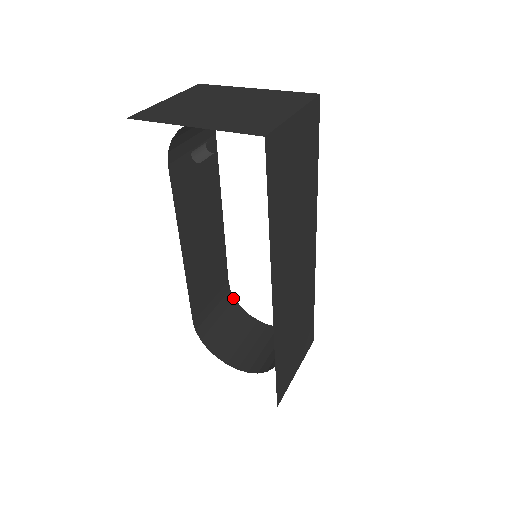
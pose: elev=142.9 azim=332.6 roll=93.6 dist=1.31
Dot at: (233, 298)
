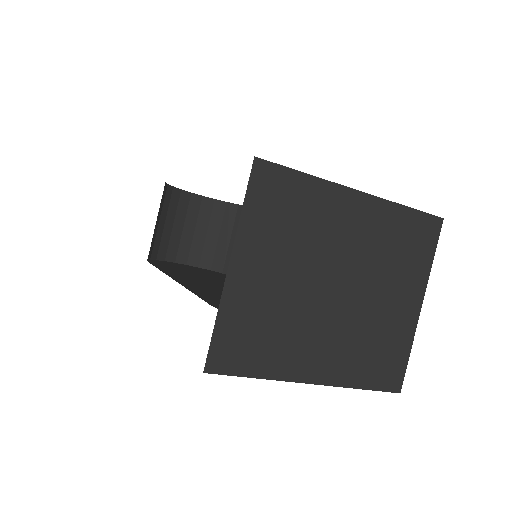
Dot at: (167, 186)
